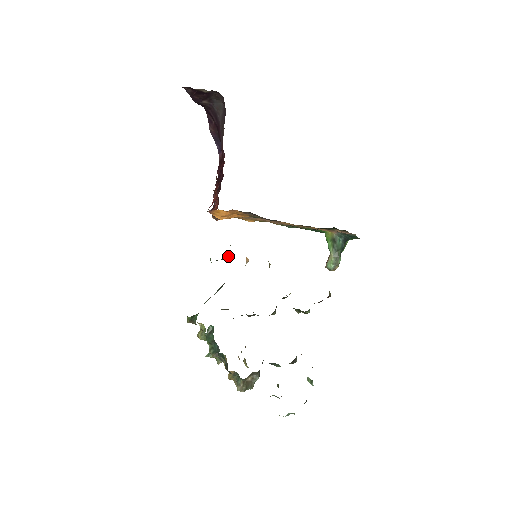
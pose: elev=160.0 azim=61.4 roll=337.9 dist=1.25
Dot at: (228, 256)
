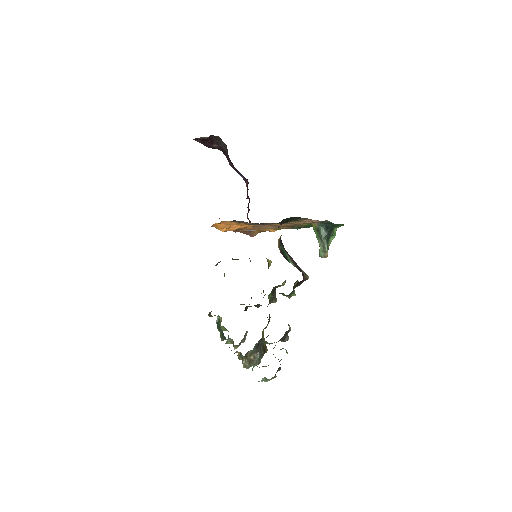
Dot at: (232, 259)
